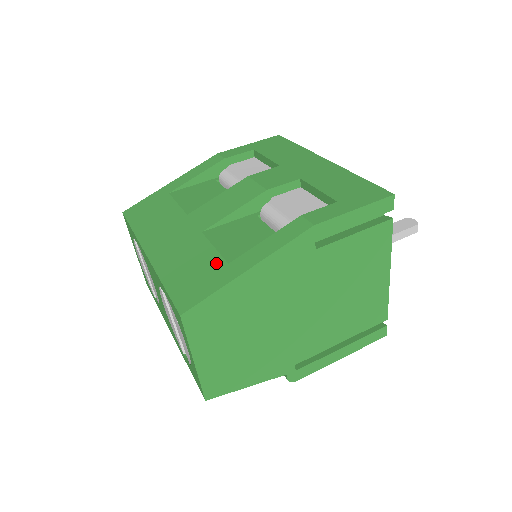
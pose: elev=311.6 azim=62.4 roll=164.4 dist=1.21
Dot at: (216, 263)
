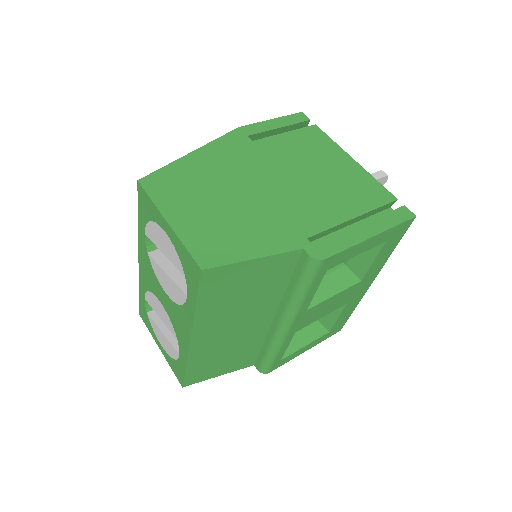
Dot at: occluded
